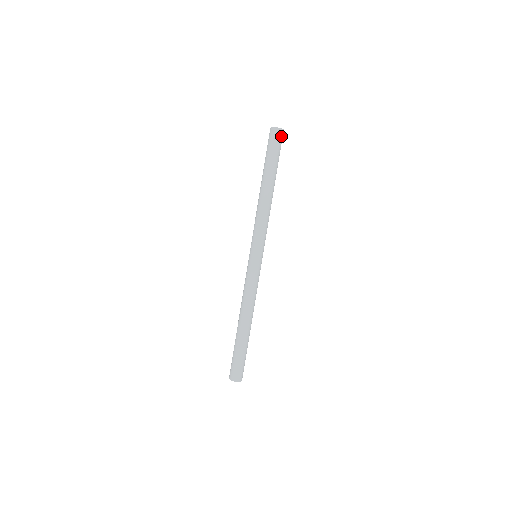
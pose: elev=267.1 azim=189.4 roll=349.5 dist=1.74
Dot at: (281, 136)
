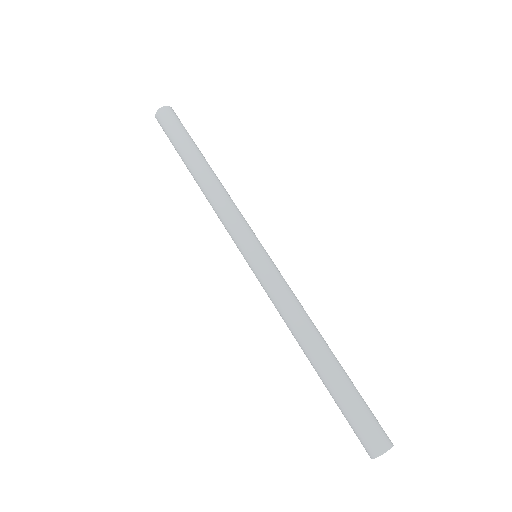
Dot at: (175, 115)
